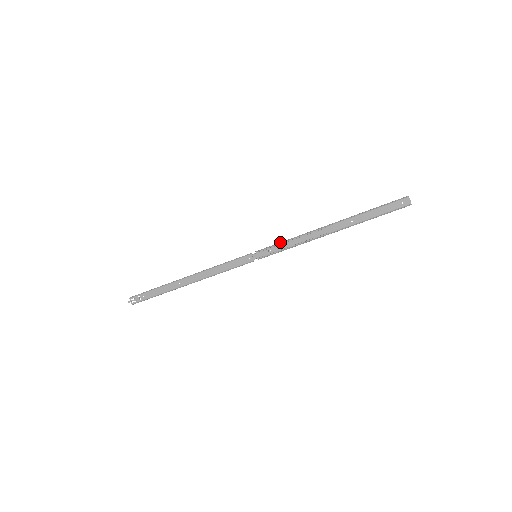
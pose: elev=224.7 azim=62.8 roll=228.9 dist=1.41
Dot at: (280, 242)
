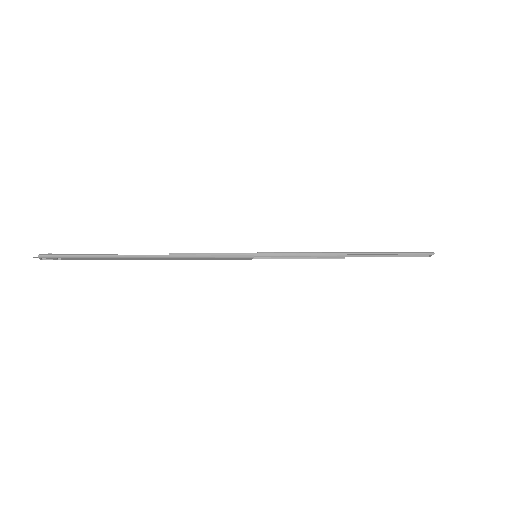
Dot at: (292, 254)
